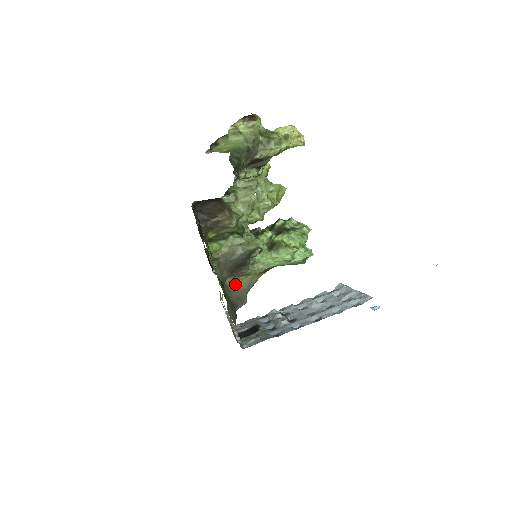
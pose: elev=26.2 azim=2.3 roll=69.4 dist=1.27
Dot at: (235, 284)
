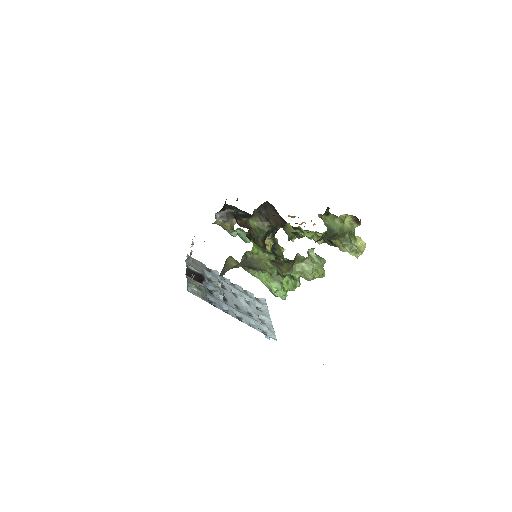
Dot at: (231, 263)
